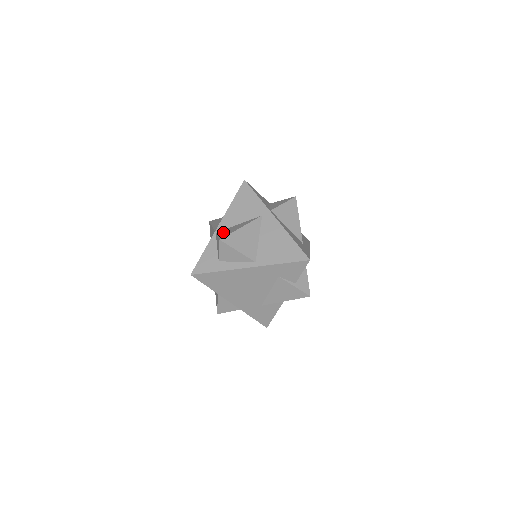
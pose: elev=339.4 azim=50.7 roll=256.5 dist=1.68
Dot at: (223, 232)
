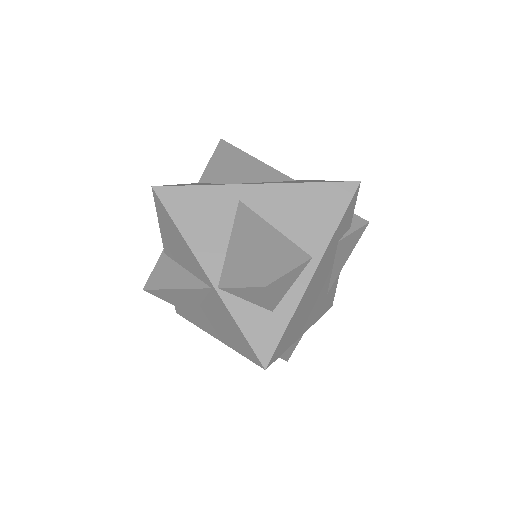
Dot at: (234, 275)
